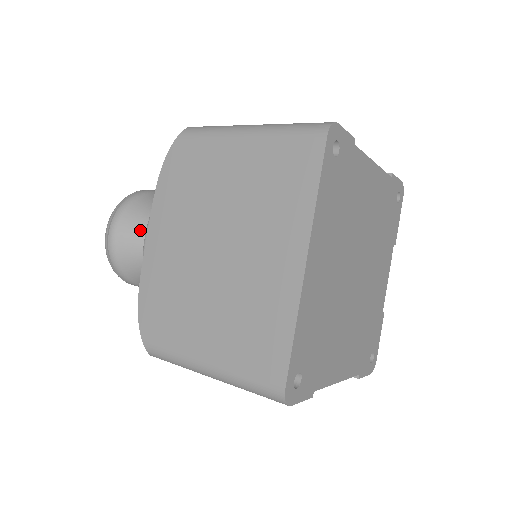
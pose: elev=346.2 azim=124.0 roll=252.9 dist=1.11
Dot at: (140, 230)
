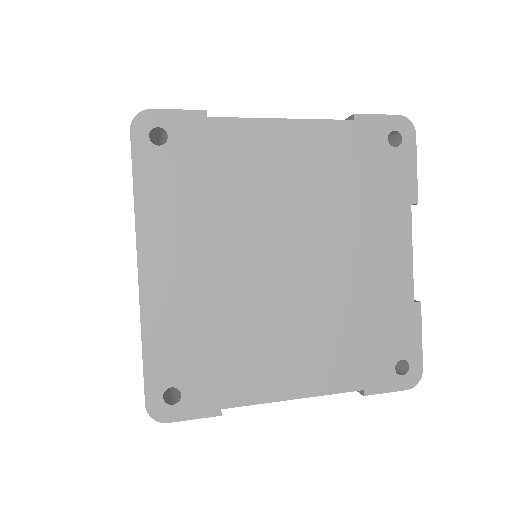
Dot at: occluded
